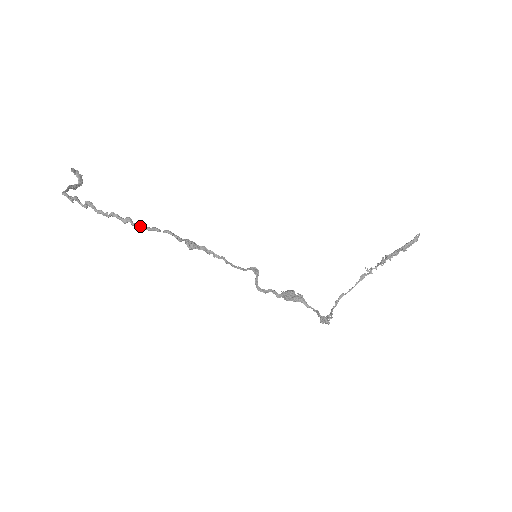
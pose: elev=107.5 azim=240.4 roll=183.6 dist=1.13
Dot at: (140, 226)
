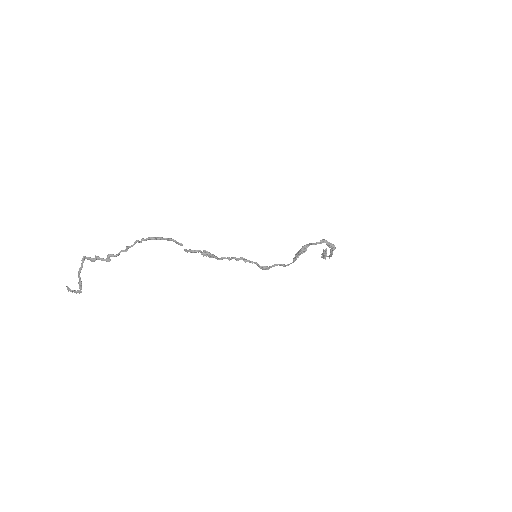
Dot at: (167, 238)
